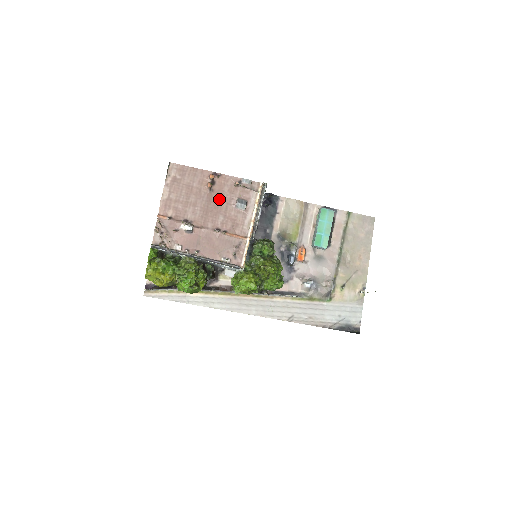
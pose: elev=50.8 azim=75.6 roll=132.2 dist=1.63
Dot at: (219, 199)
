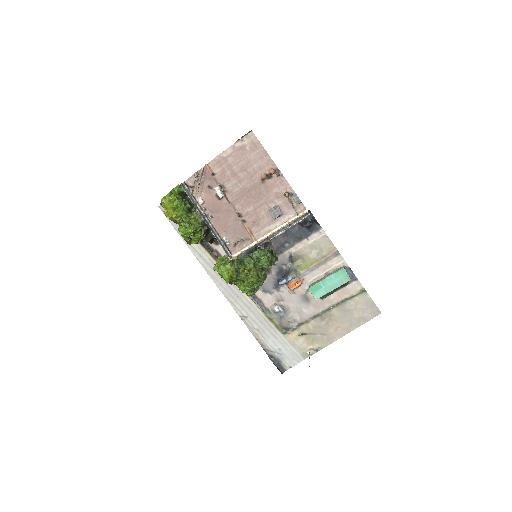
Dot at: (263, 193)
